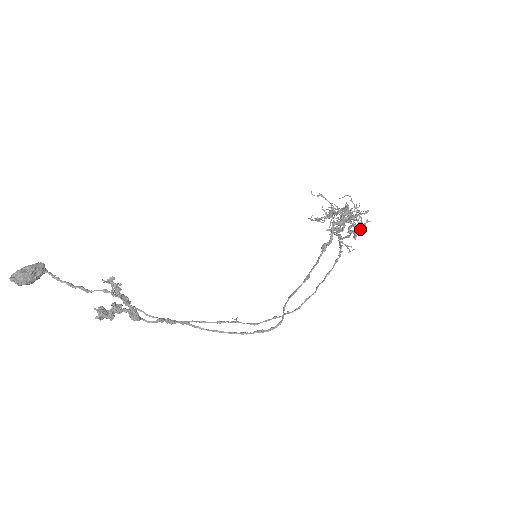
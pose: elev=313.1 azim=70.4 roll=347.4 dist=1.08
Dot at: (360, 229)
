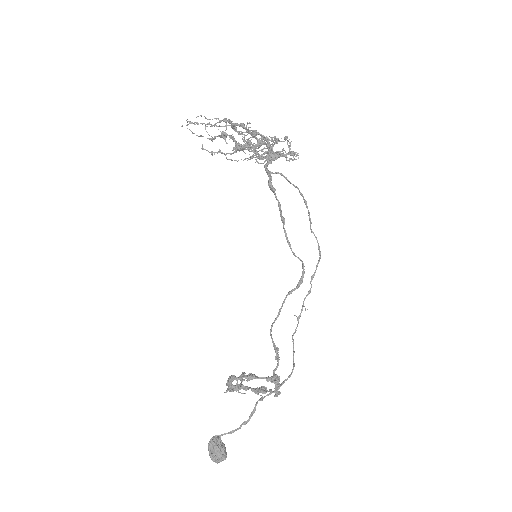
Dot at: (291, 155)
